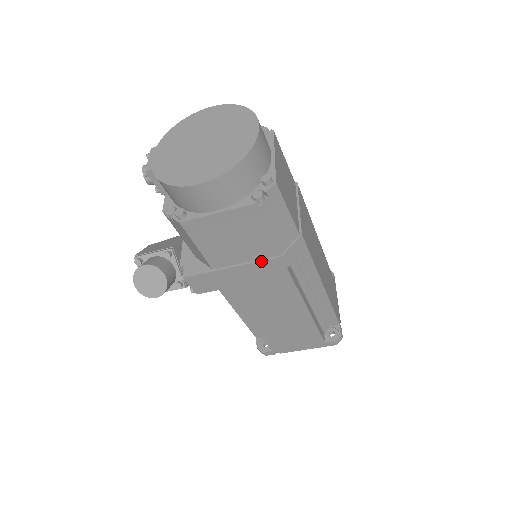
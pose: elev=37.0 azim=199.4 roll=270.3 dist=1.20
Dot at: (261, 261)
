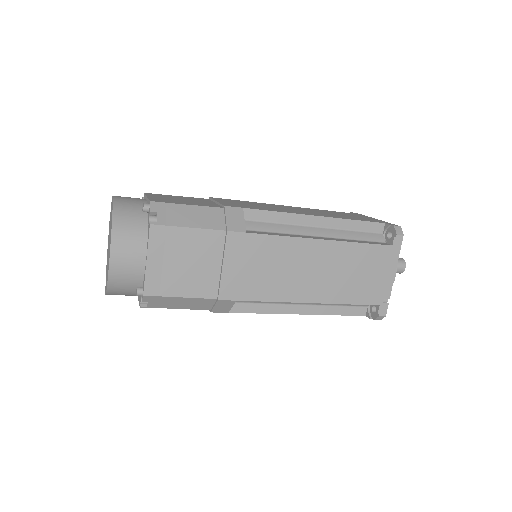
Dot at: occluded
